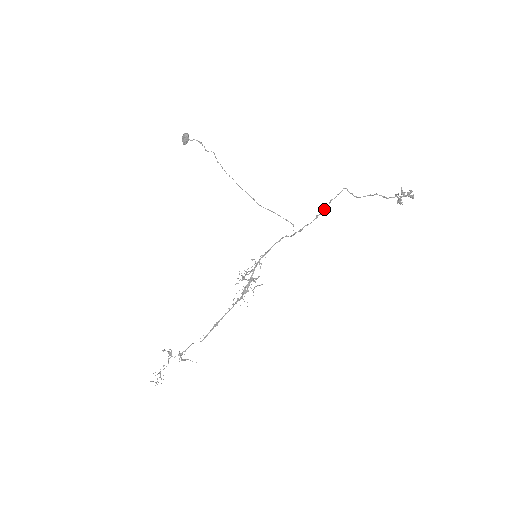
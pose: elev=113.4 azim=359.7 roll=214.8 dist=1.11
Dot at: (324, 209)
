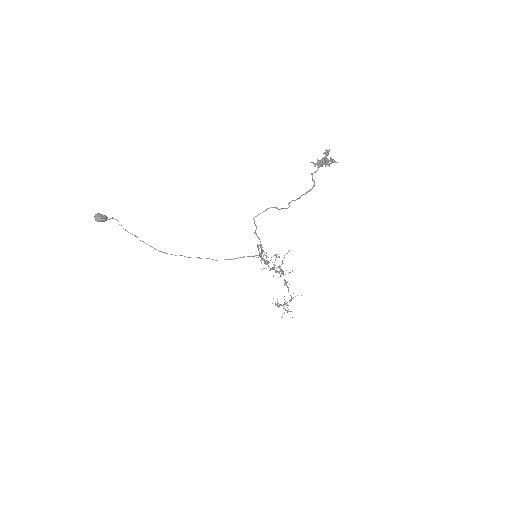
Dot at: occluded
